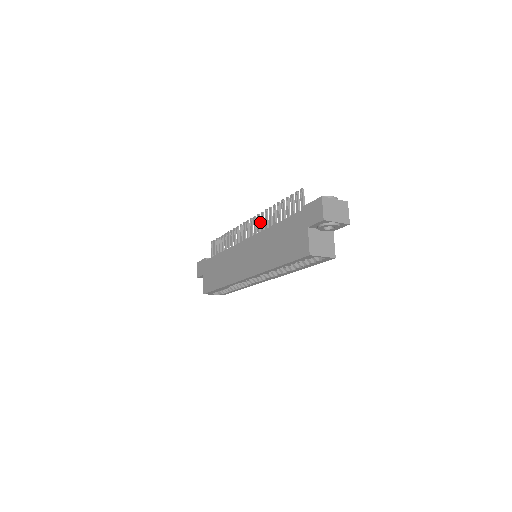
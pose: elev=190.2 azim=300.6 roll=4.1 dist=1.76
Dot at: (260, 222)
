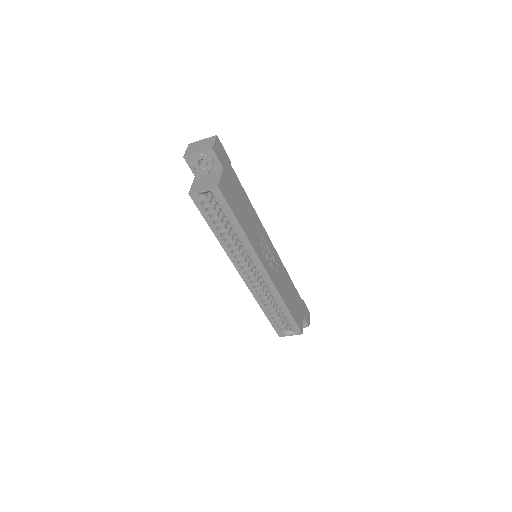
Dot at: occluded
